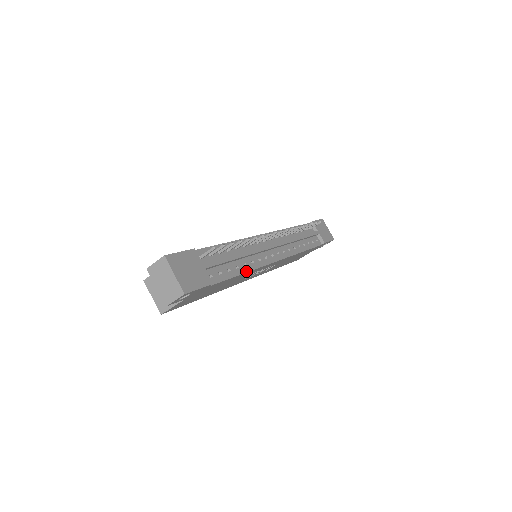
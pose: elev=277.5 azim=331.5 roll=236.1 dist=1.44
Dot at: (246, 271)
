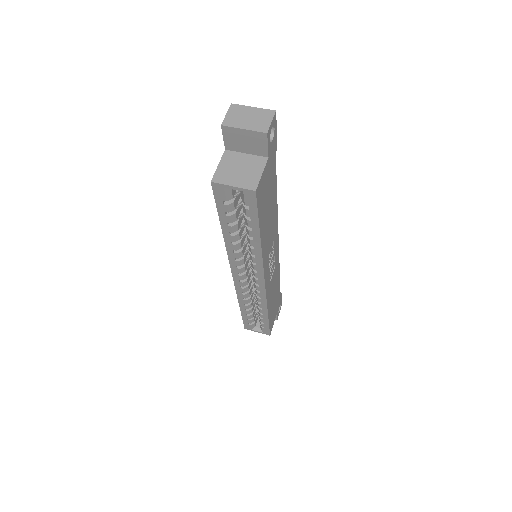
Dot at: (276, 201)
